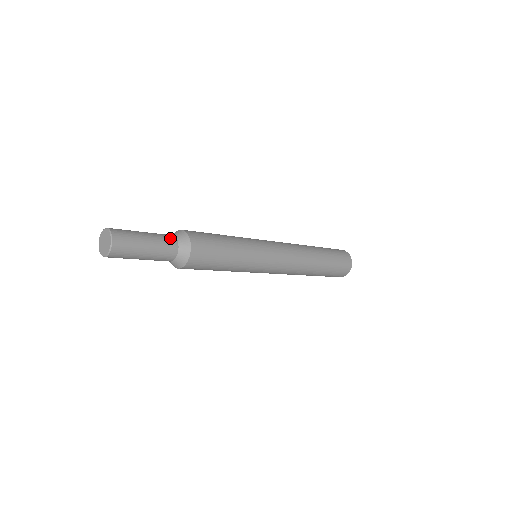
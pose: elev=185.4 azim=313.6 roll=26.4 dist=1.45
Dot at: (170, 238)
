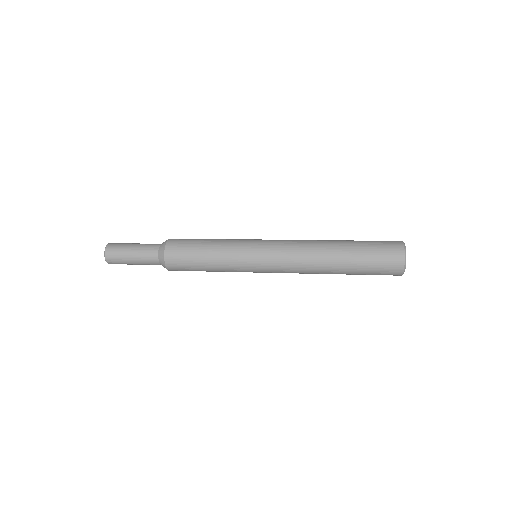
Dot at: (155, 244)
